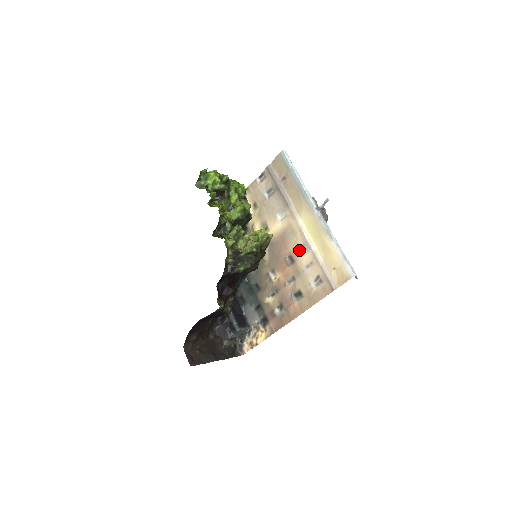
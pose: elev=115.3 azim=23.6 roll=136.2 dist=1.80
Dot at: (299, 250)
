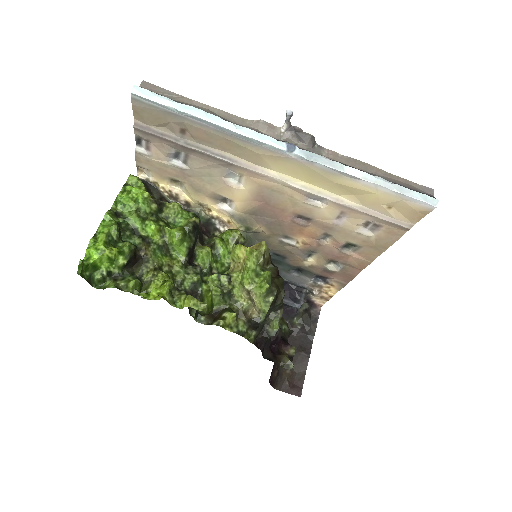
Dot at: (307, 206)
